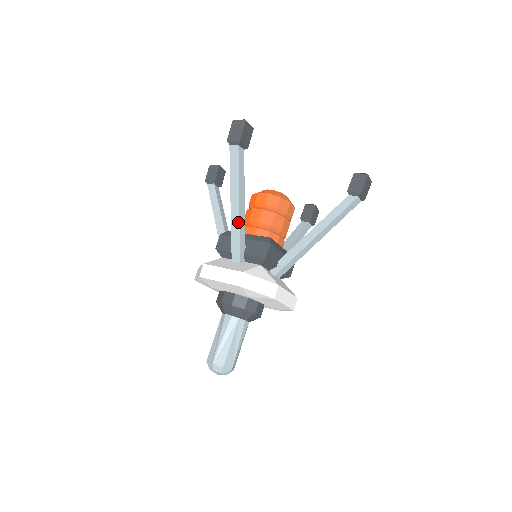
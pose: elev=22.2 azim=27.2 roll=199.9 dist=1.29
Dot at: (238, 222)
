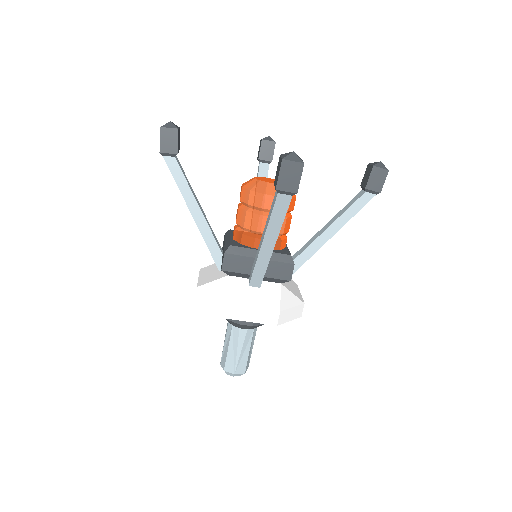
Dot at: (200, 231)
